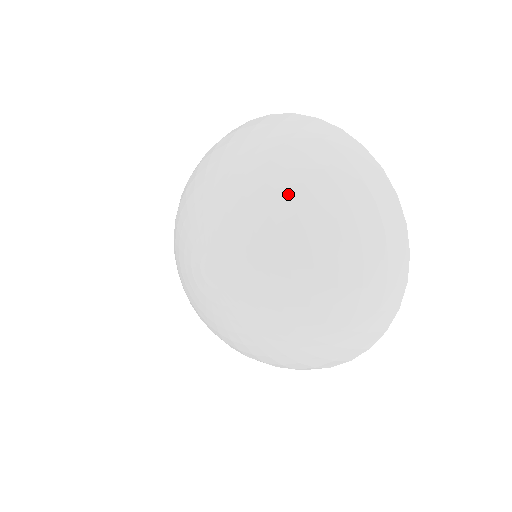
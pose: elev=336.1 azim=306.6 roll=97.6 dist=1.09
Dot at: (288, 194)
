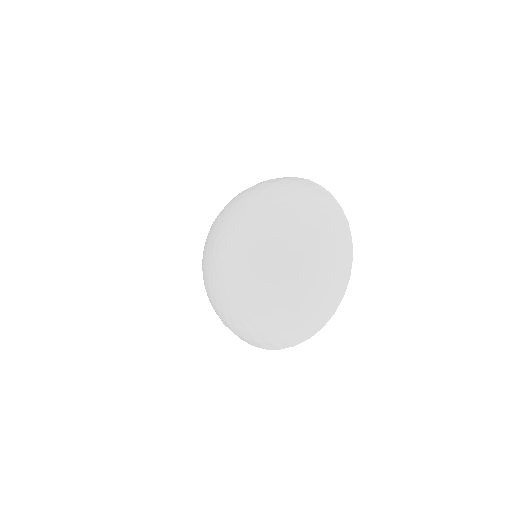
Dot at: (281, 285)
